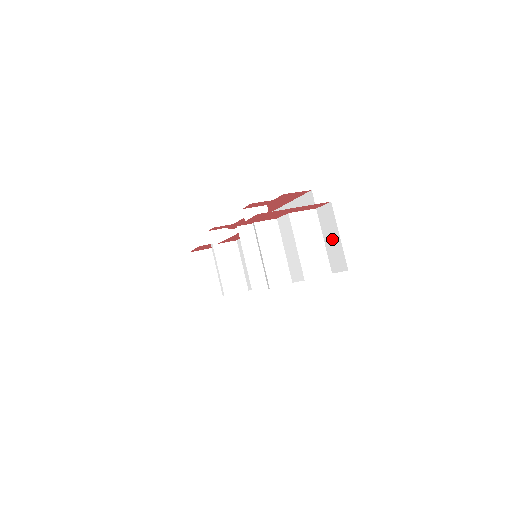
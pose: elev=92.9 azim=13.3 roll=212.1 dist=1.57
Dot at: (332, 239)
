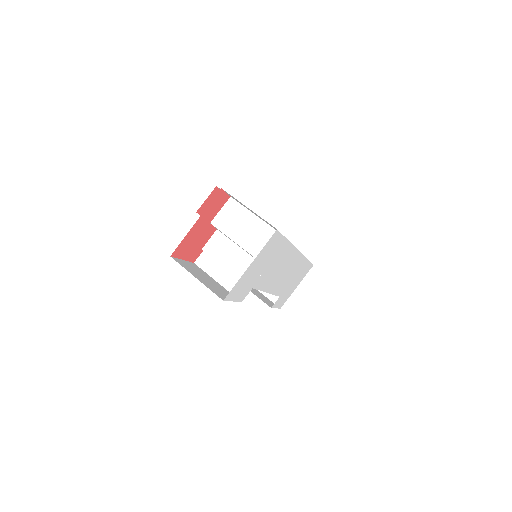
Dot at: (253, 212)
